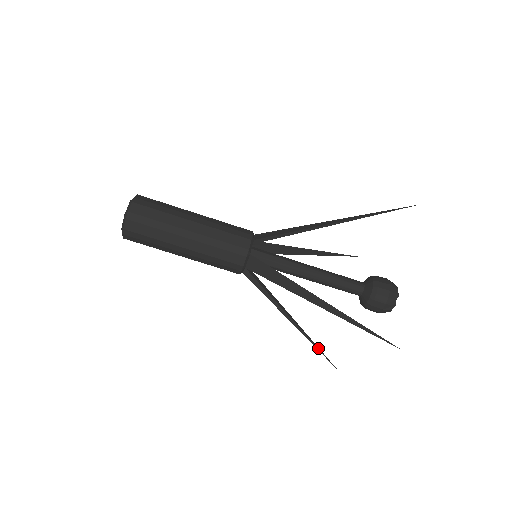
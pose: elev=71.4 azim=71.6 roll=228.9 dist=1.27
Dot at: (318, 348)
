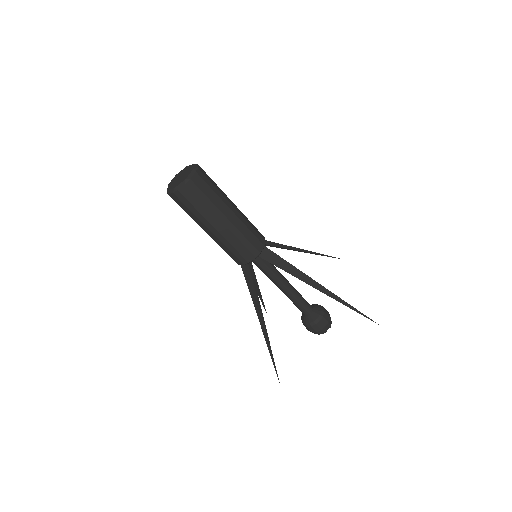
Dot at: (273, 358)
